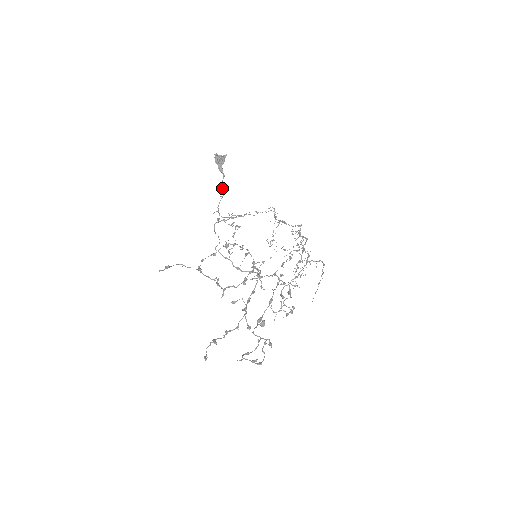
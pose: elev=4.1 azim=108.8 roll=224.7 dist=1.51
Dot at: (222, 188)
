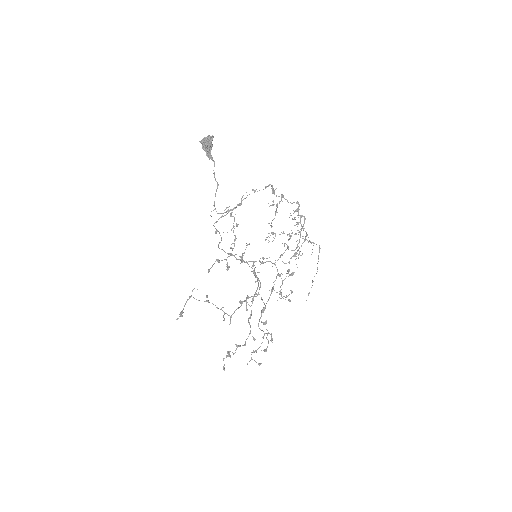
Dot at: (215, 179)
